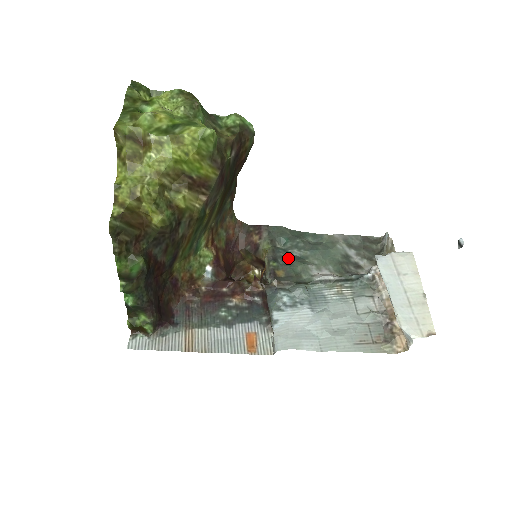
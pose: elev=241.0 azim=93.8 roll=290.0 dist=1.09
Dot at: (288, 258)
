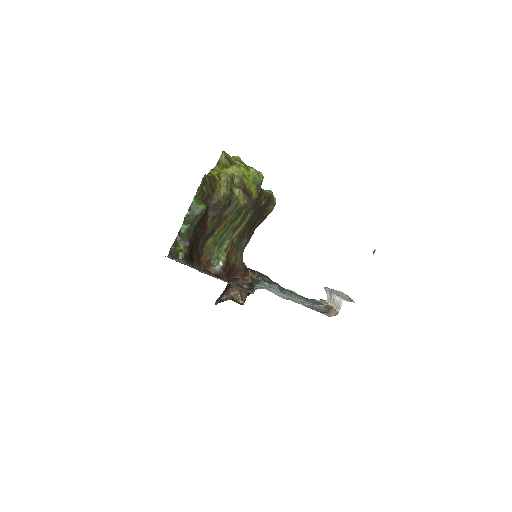
Dot at: occluded
